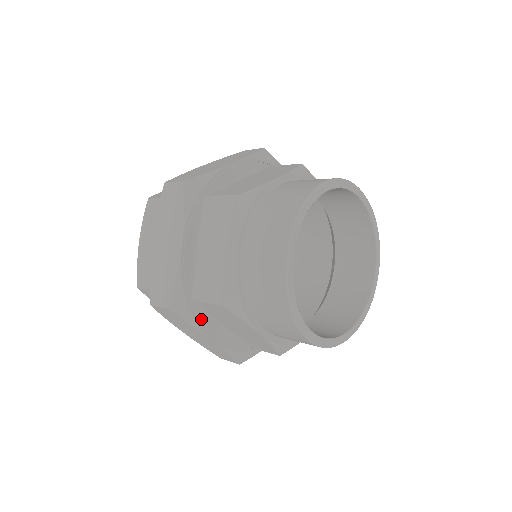
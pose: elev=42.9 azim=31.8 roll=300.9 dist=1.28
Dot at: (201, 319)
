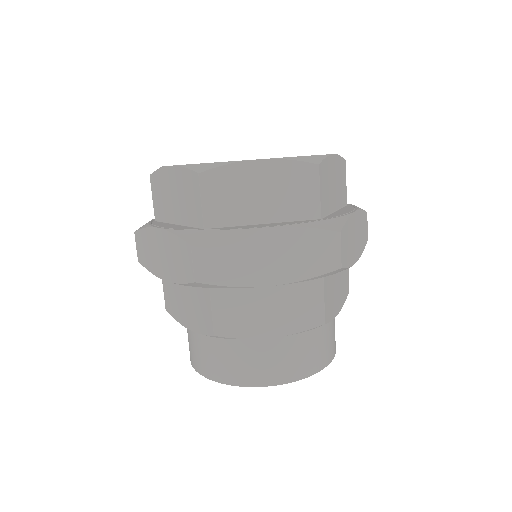
Dot at: occluded
